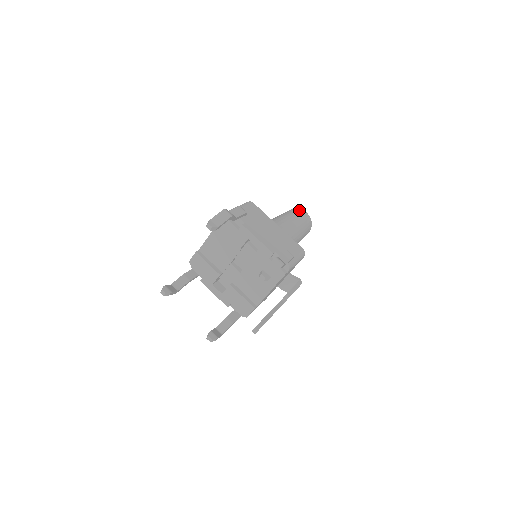
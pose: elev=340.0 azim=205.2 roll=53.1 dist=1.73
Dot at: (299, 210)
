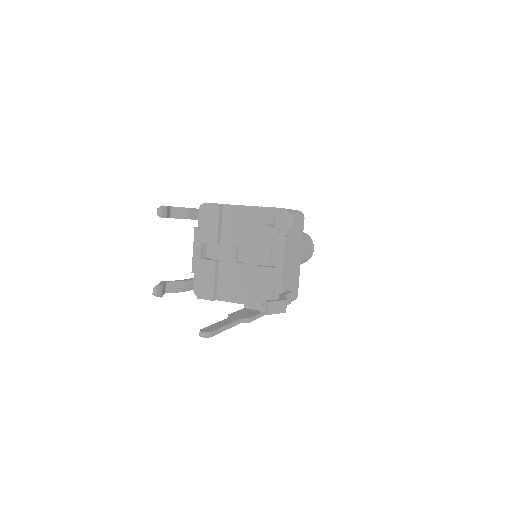
Dot at: (312, 242)
